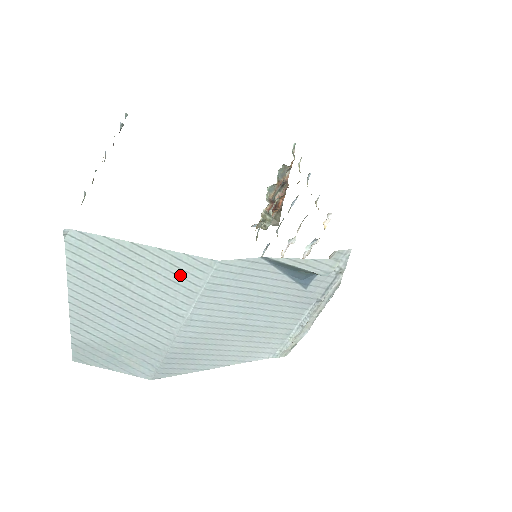
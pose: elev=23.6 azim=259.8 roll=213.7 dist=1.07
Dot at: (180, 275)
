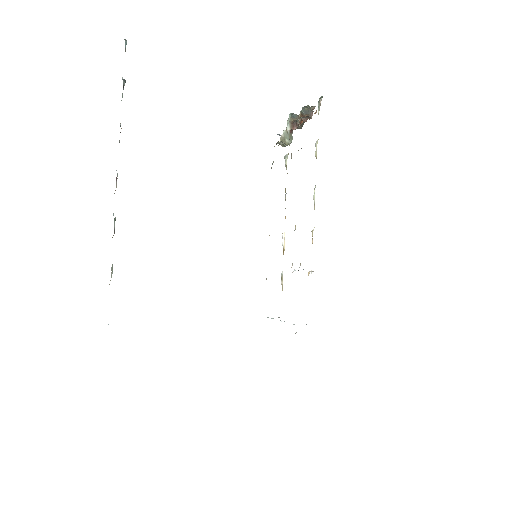
Dot at: occluded
